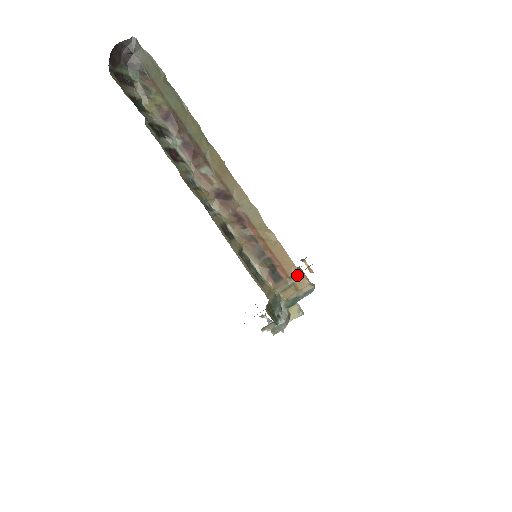
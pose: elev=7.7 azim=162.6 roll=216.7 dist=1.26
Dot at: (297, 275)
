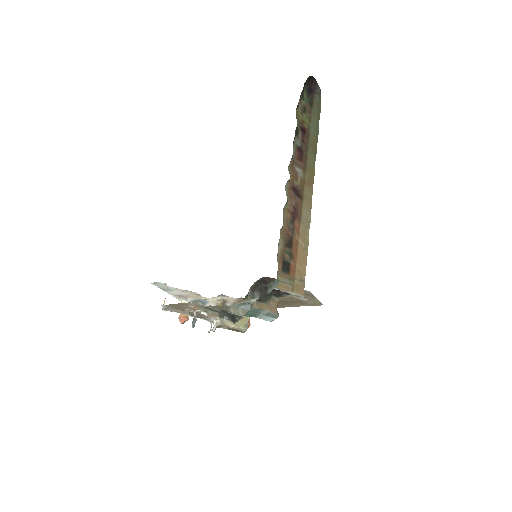
Dot at: (302, 282)
